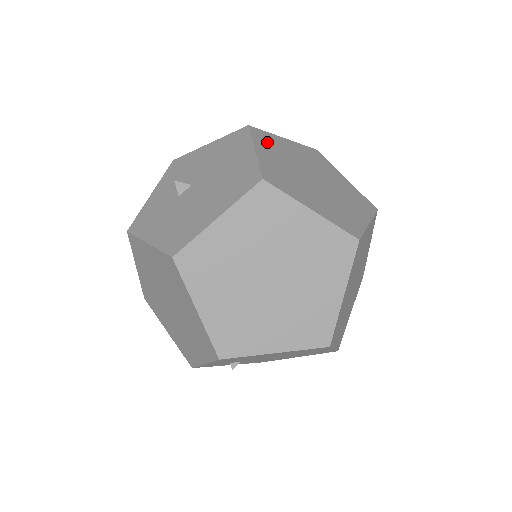
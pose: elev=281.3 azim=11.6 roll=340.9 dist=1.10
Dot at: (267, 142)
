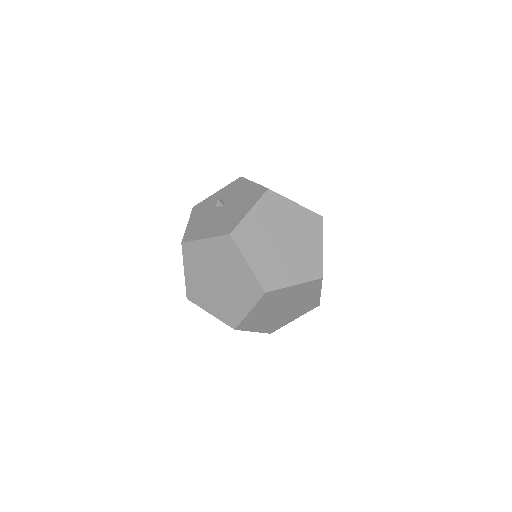
Dot at: (270, 205)
